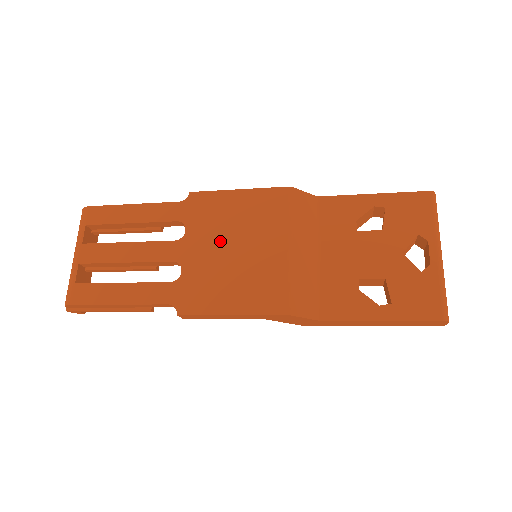
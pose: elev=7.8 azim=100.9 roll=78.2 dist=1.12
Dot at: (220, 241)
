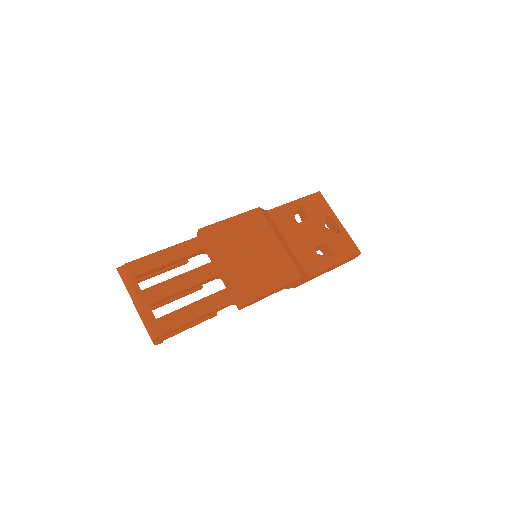
Dot at: (239, 252)
